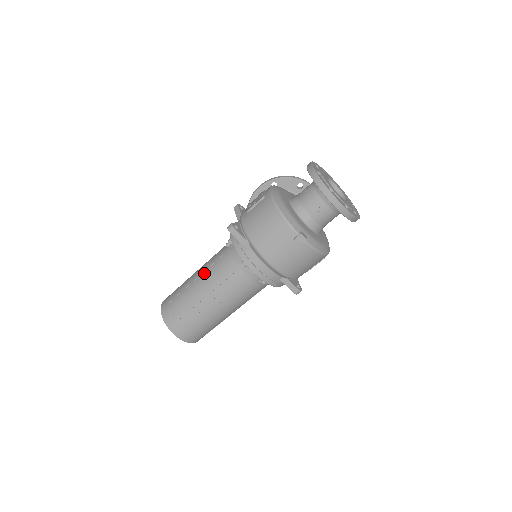
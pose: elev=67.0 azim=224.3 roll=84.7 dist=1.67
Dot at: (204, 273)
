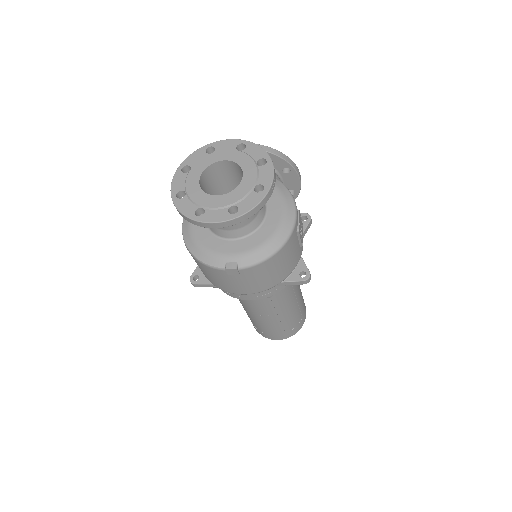
Dot at: occluded
